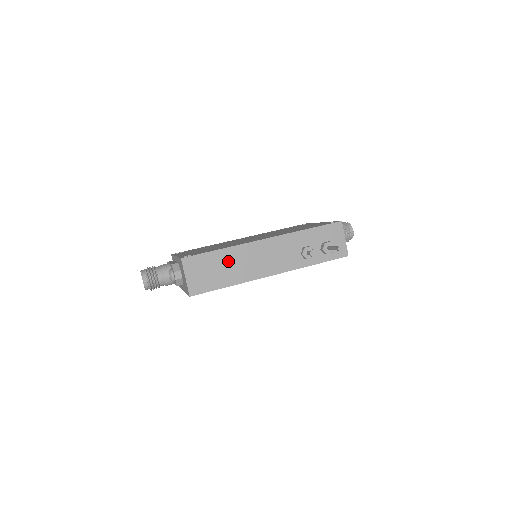
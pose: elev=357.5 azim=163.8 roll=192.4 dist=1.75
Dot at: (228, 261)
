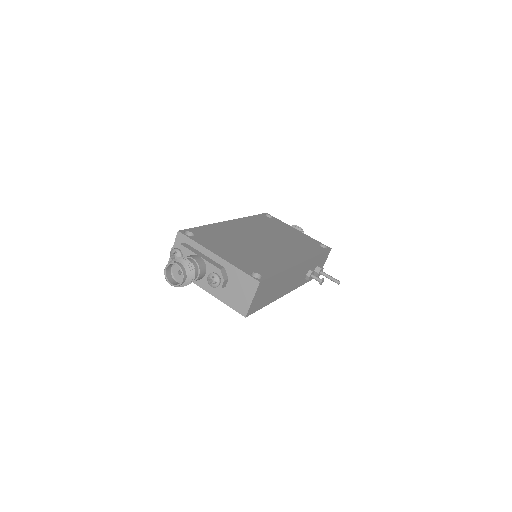
Dot at: (278, 283)
